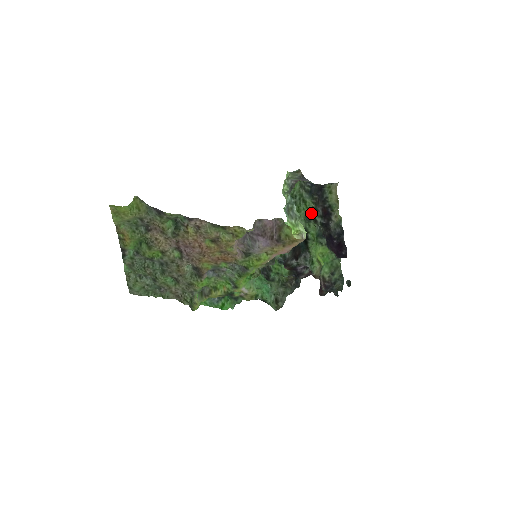
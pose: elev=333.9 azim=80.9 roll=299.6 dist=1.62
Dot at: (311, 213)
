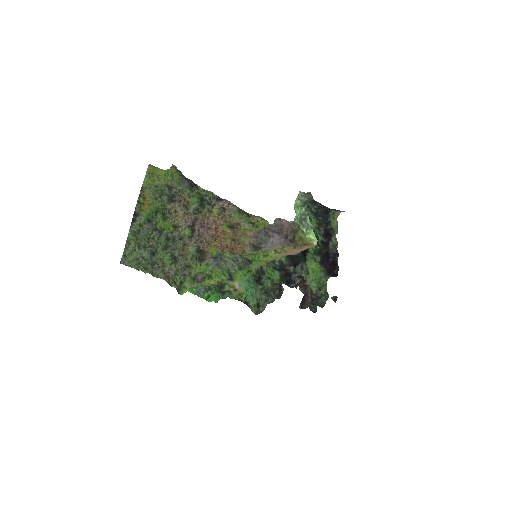
Dot at: (314, 231)
